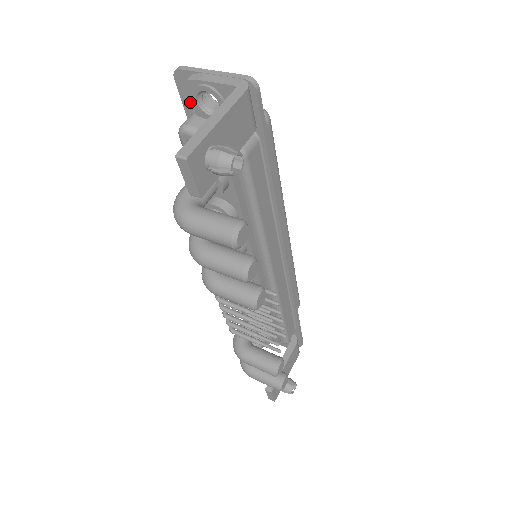
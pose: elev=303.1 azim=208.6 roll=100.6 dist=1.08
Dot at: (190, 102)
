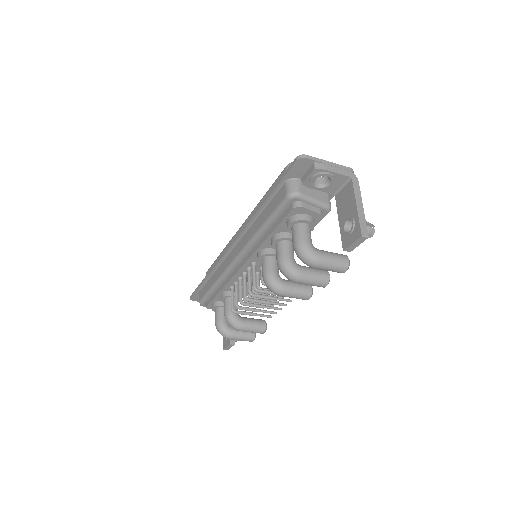
Dot at: (294, 174)
